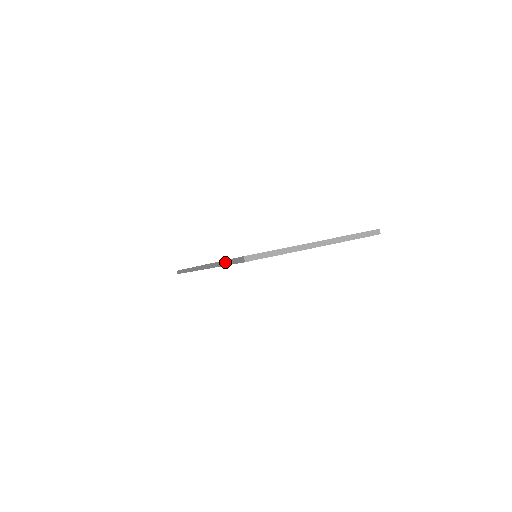
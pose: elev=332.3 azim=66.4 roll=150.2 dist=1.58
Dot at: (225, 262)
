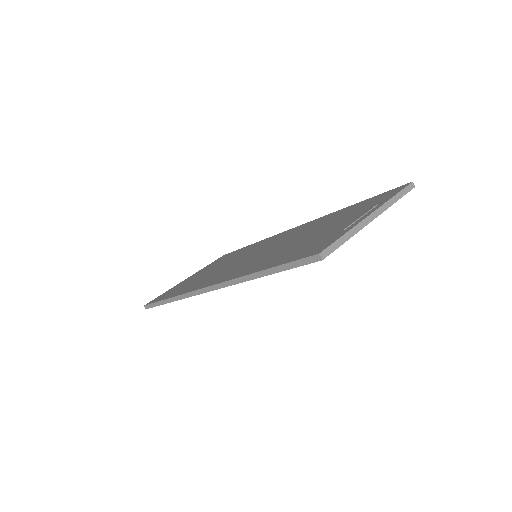
Dot at: (270, 270)
